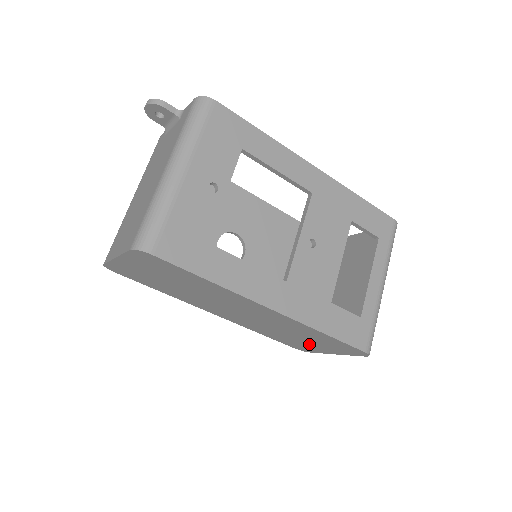
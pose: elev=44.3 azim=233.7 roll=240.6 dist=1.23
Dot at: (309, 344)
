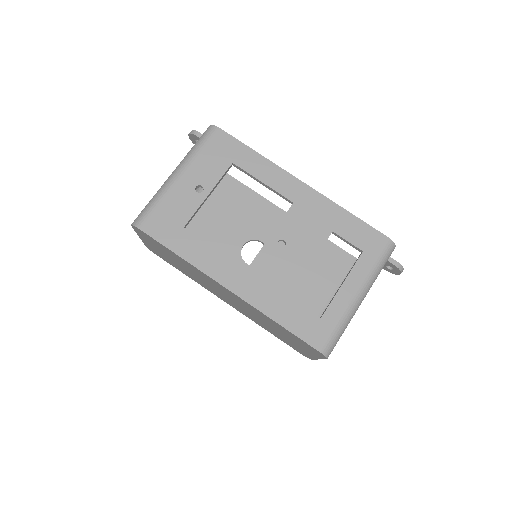
Dot at: (294, 343)
